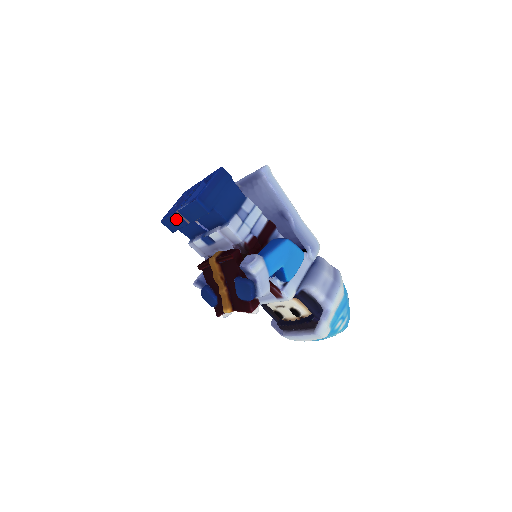
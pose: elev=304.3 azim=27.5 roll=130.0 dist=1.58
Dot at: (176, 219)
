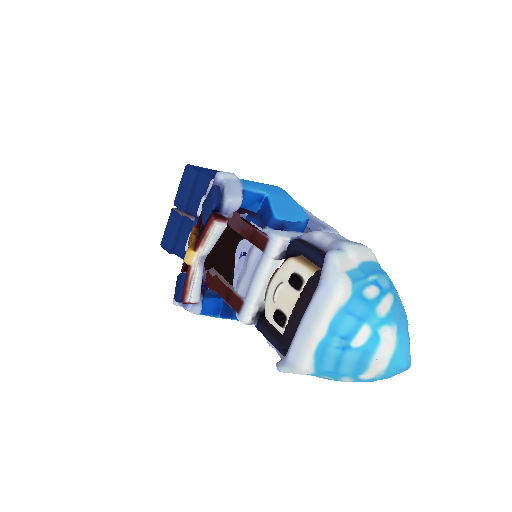
Dot at: (172, 220)
